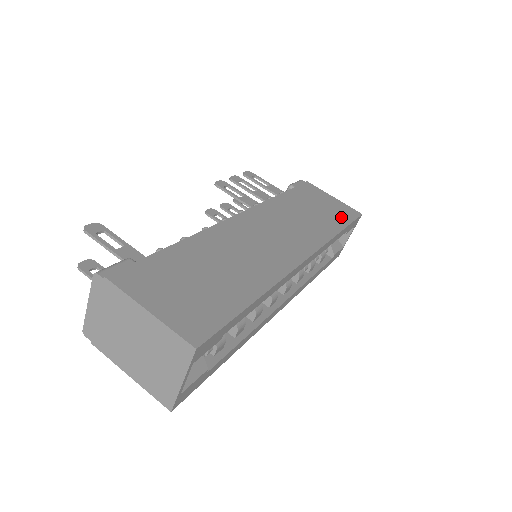
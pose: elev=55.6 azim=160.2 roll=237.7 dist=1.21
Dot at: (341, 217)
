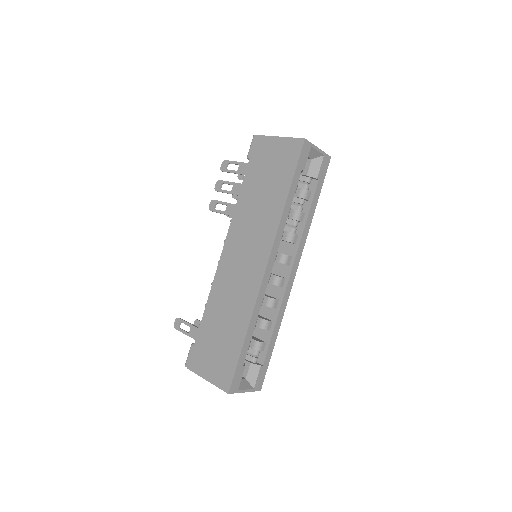
Dot at: (287, 170)
